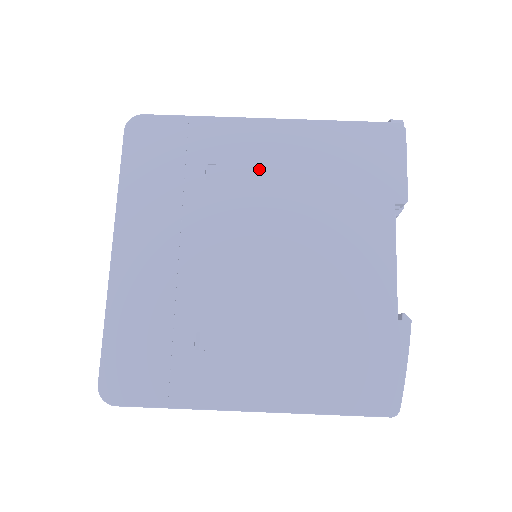
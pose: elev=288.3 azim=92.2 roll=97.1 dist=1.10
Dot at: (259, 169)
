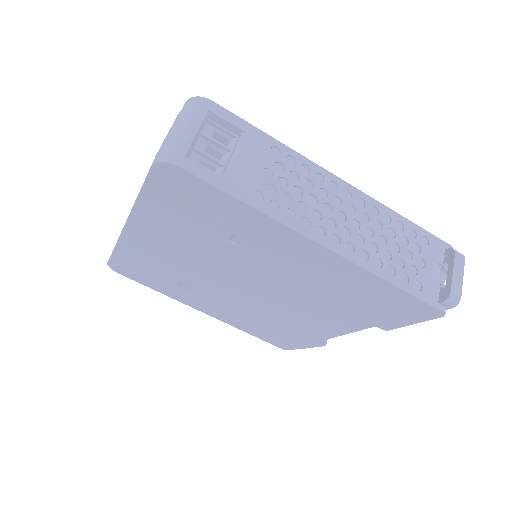
Dot at: (282, 262)
